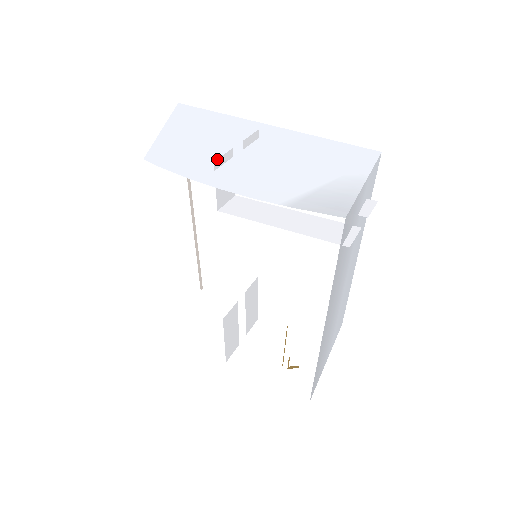
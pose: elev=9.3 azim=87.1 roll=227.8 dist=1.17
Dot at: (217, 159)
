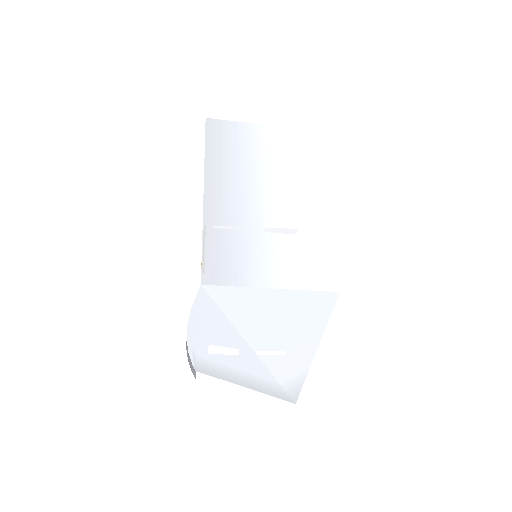
Dot at: occluded
